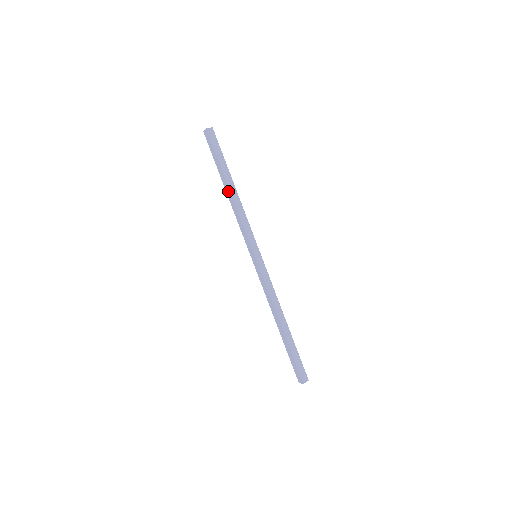
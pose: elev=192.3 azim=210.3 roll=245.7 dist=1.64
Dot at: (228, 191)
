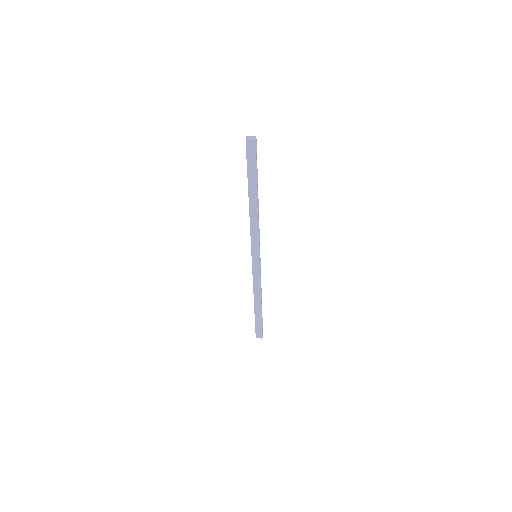
Dot at: (254, 203)
